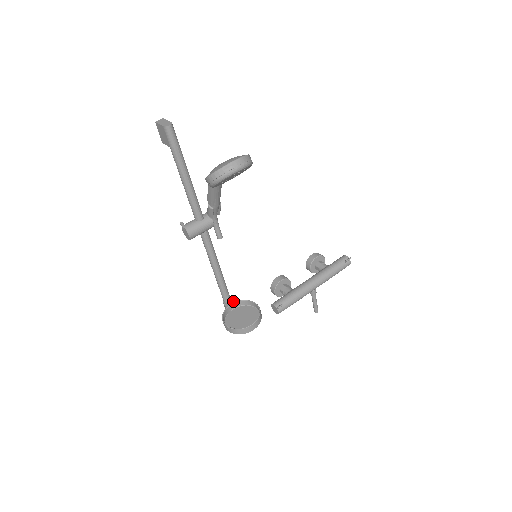
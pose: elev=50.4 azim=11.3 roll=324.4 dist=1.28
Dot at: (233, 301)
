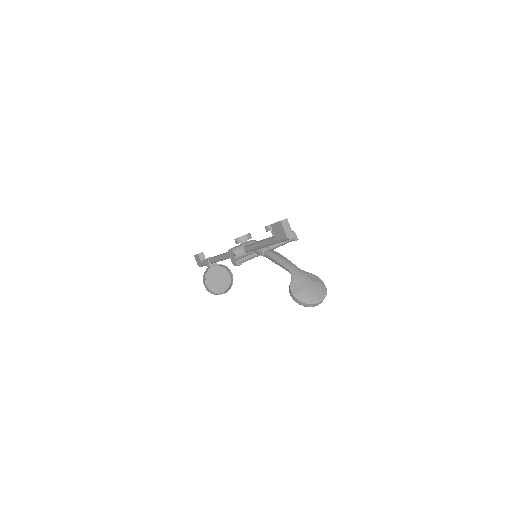
Dot at: (216, 263)
